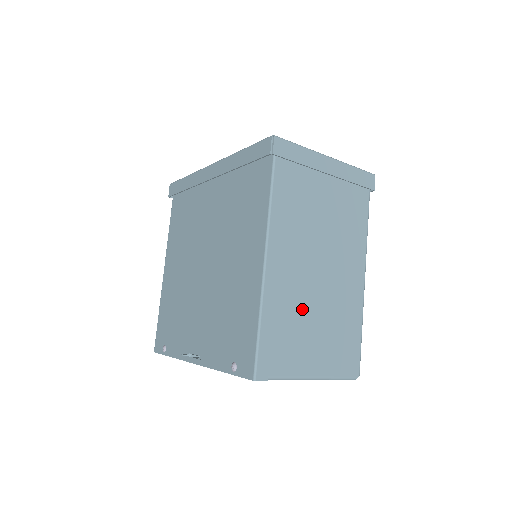
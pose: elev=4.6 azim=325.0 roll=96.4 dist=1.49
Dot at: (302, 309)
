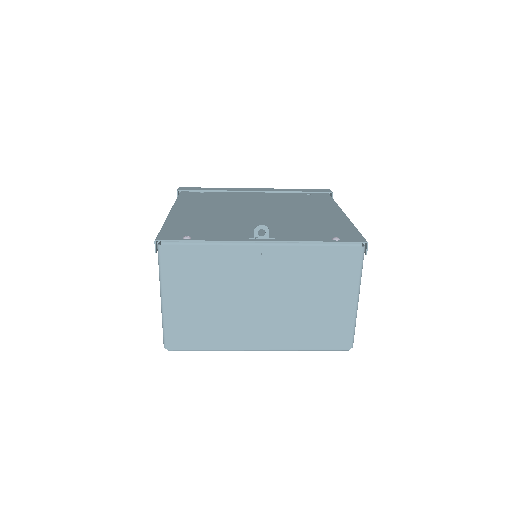
Dot at: occluded
